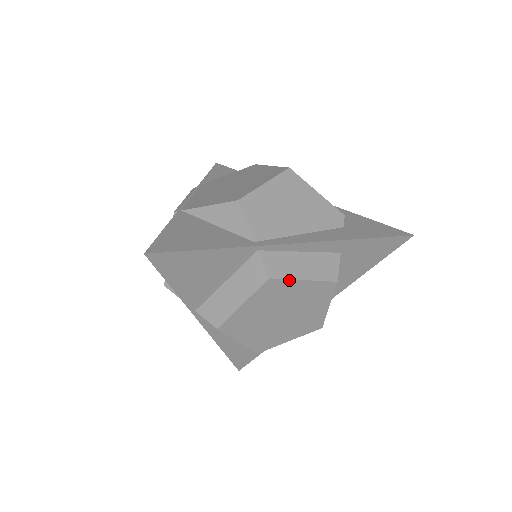
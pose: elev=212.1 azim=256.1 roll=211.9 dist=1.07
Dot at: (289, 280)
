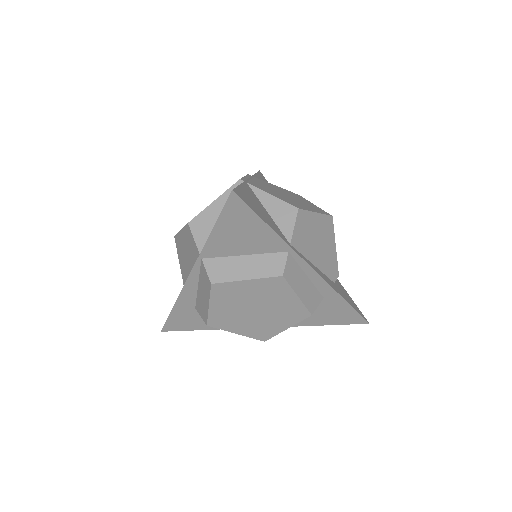
Dot at: (291, 288)
